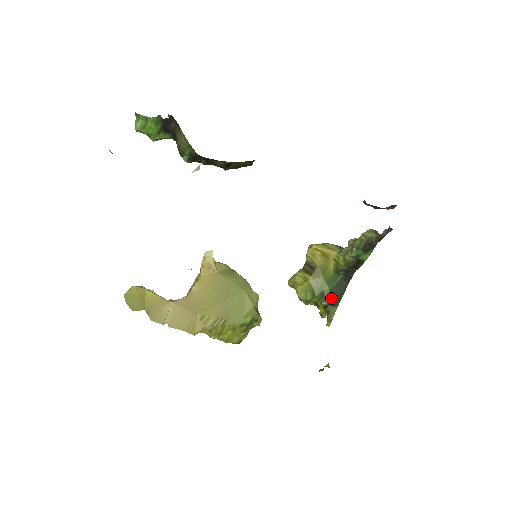
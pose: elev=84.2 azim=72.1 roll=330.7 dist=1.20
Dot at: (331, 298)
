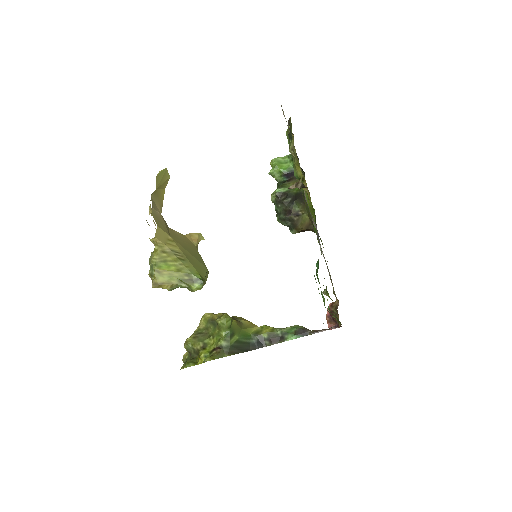
Dot at: (232, 345)
